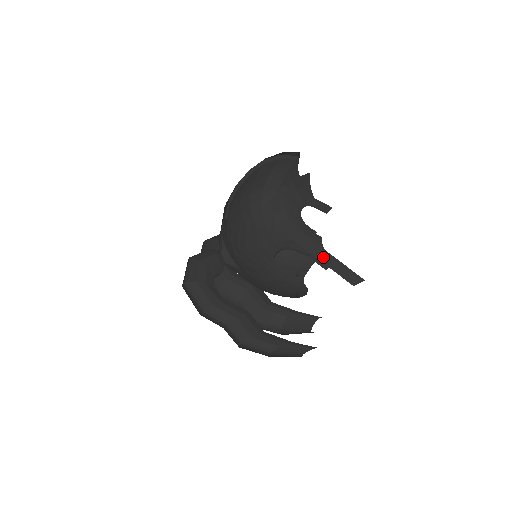
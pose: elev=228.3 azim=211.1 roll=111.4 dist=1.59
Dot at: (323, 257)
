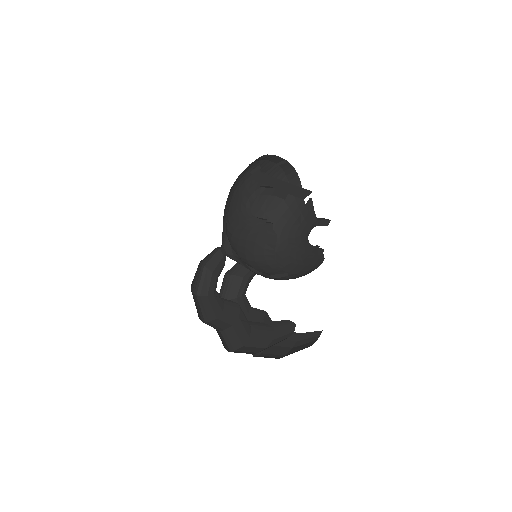
Dot at: (281, 186)
